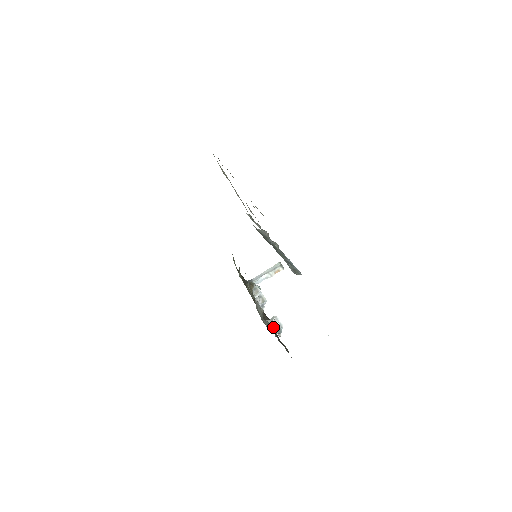
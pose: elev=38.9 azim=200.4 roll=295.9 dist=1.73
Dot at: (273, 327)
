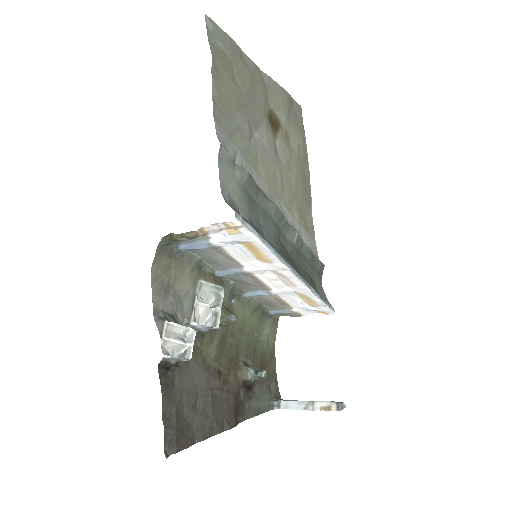
Dot at: (167, 325)
